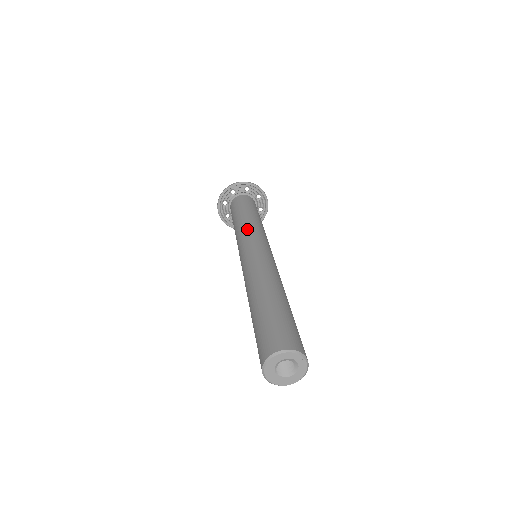
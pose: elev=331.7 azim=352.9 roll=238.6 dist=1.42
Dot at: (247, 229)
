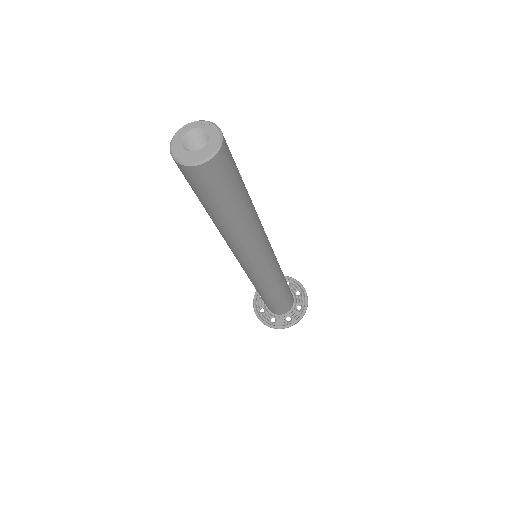
Dot at: occluded
